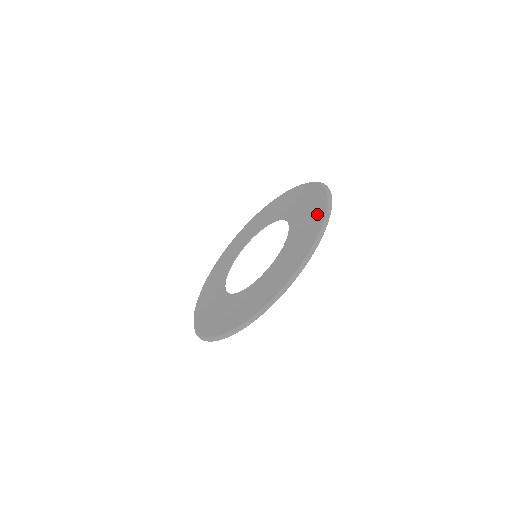
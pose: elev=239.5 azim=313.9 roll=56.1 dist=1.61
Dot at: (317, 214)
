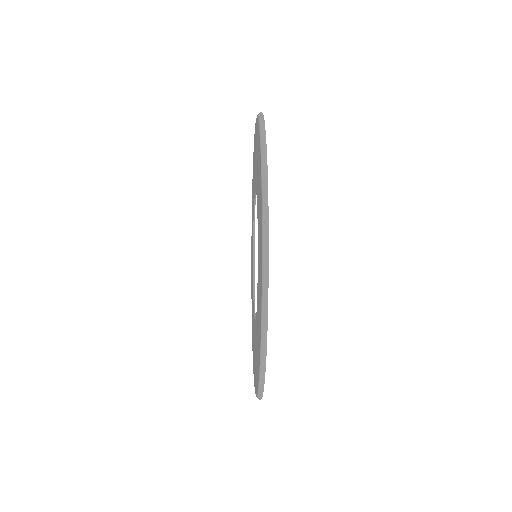
Dot at: occluded
